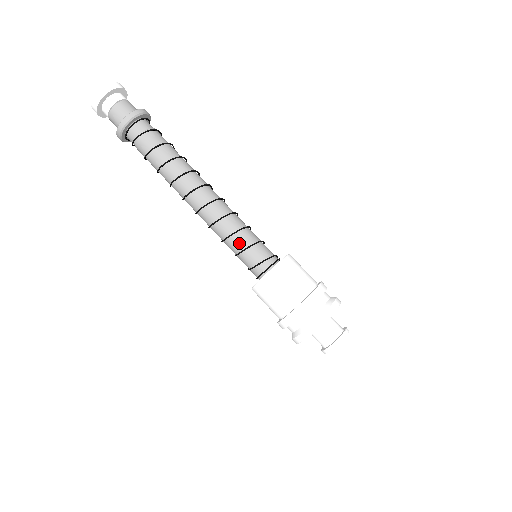
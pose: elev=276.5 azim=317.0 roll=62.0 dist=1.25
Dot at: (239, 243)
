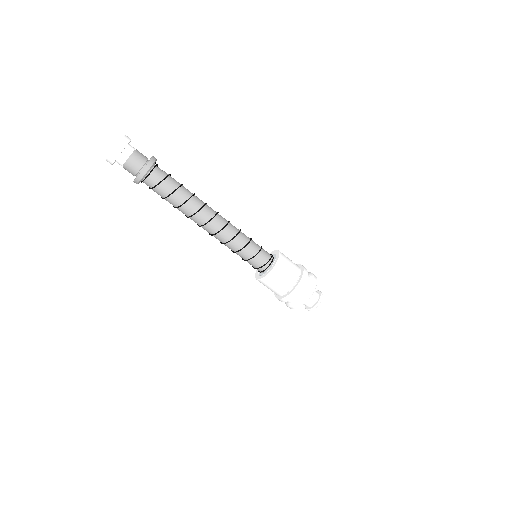
Dot at: (240, 256)
